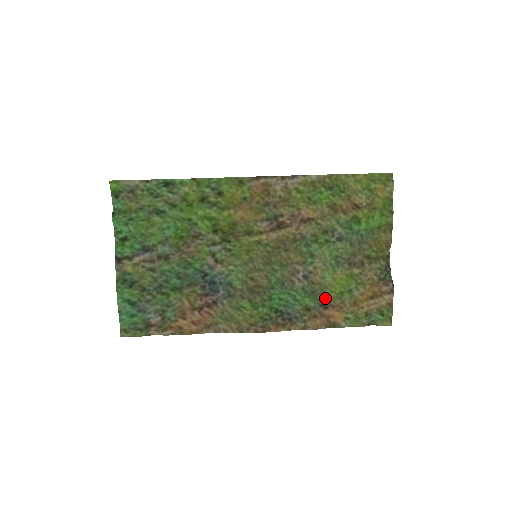
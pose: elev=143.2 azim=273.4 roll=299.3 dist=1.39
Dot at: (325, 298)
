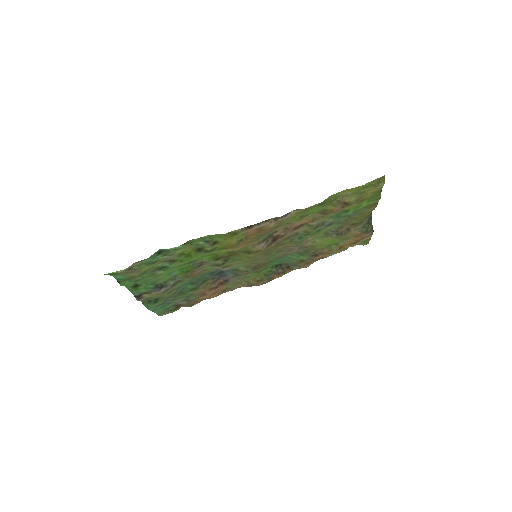
Dot at: (316, 250)
